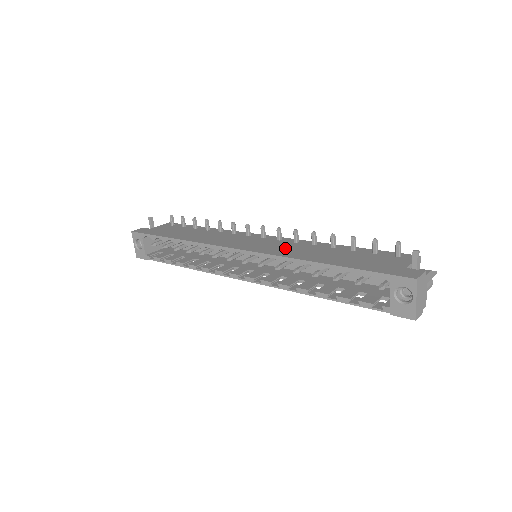
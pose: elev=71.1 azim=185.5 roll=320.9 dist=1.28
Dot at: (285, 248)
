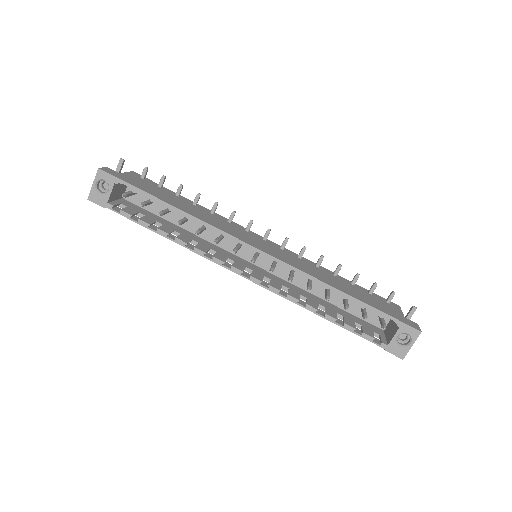
Dot at: (299, 263)
